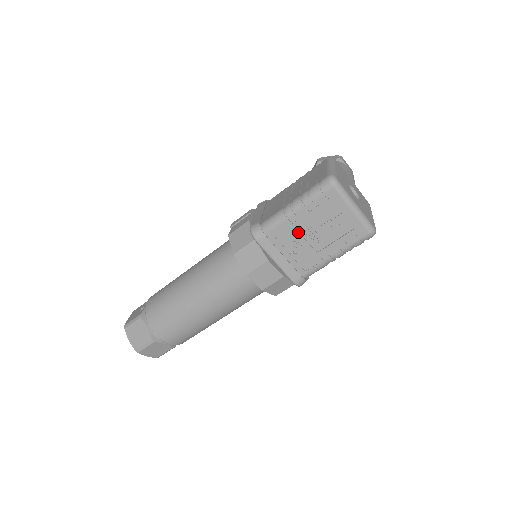
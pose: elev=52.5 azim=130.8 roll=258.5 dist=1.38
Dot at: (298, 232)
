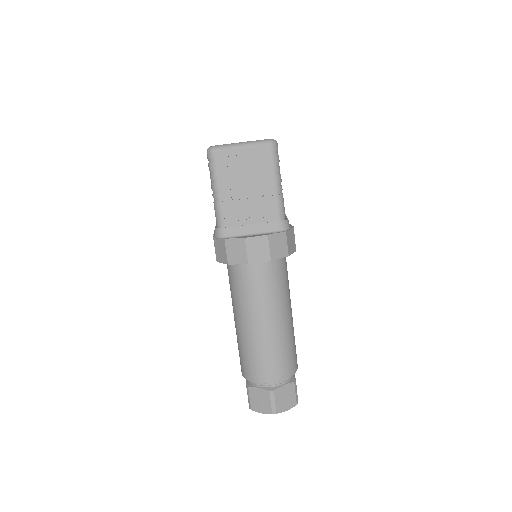
Dot at: (237, 201)
